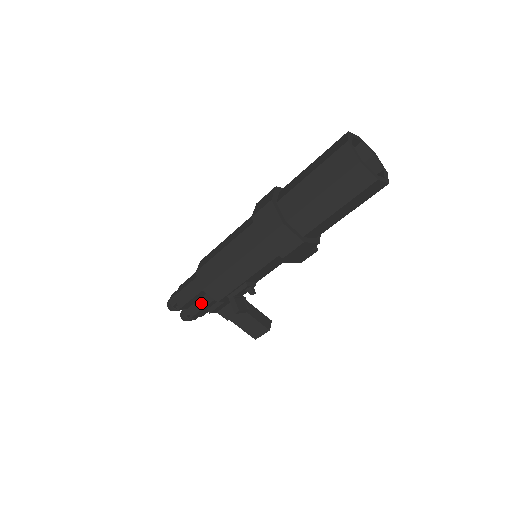
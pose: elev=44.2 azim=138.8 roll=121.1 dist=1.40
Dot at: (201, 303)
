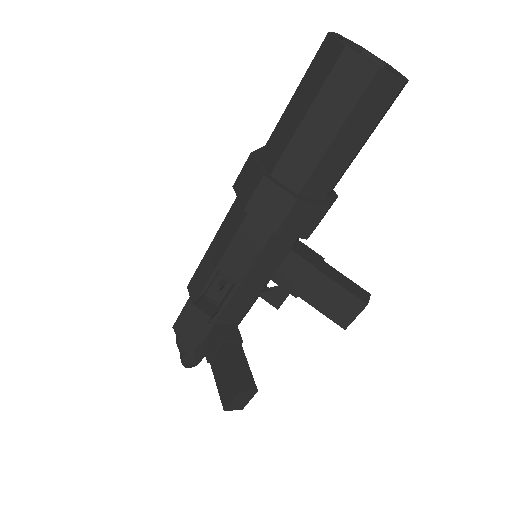
Dot at: occluded
